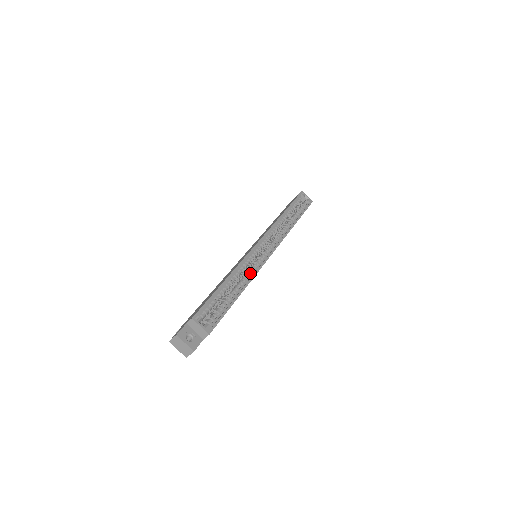
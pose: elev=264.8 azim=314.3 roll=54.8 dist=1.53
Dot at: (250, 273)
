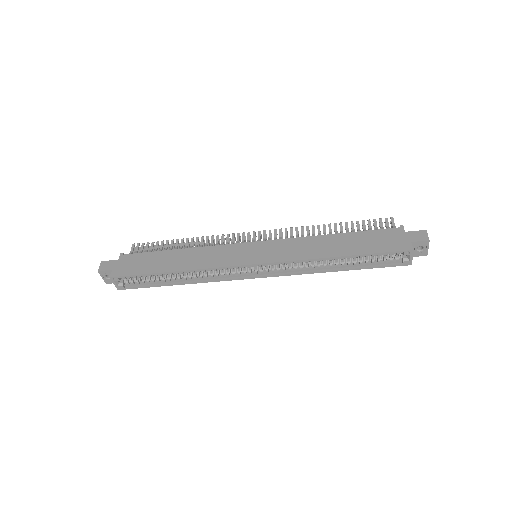
Dot at: (207, 277)
